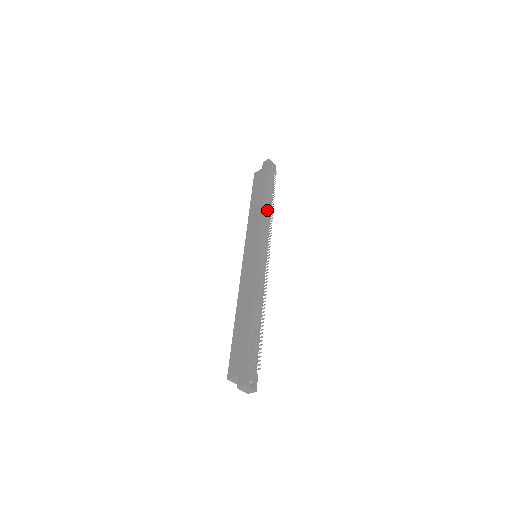
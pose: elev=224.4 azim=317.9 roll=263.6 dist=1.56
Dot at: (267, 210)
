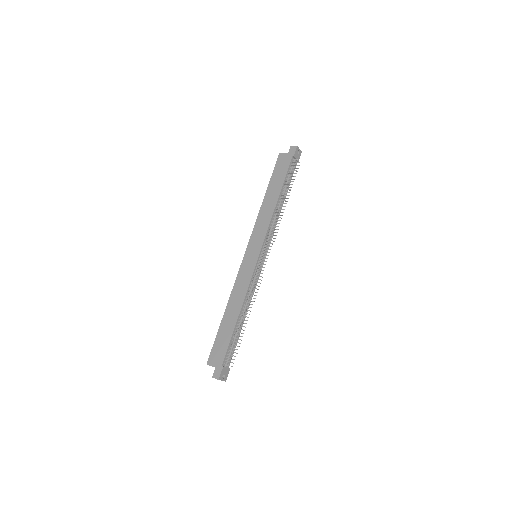
Dot at: (279, 210)
